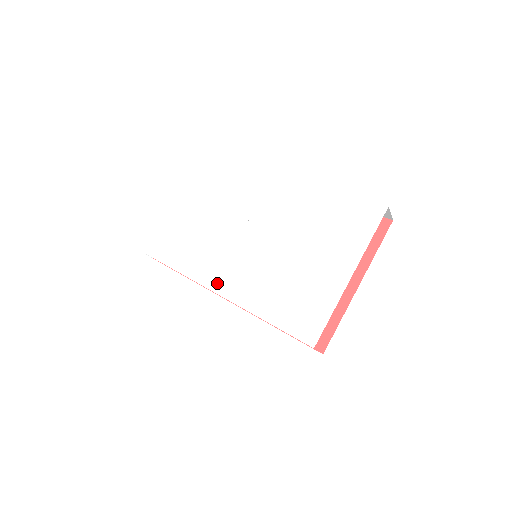
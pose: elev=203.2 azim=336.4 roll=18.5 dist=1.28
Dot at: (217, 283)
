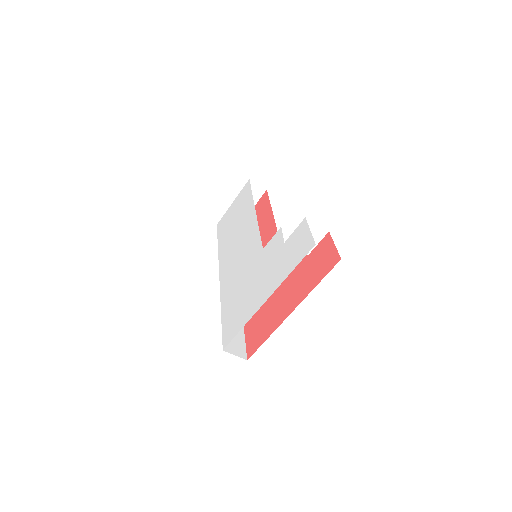
Dot at: (223, 270)
